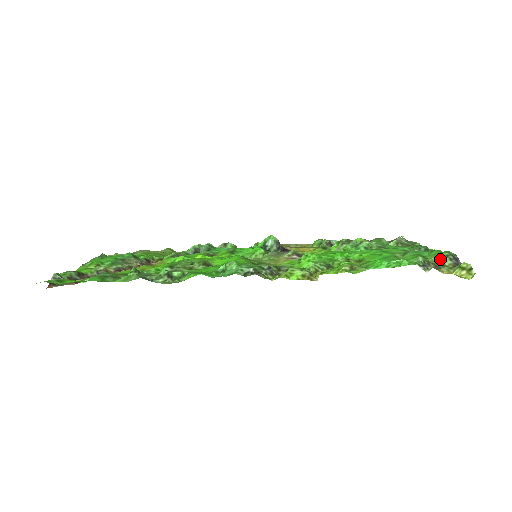
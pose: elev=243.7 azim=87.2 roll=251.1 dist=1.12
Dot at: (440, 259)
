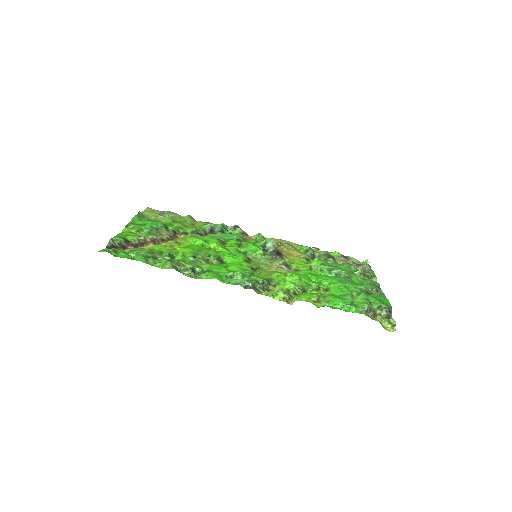
Dot at: (380, 309)
